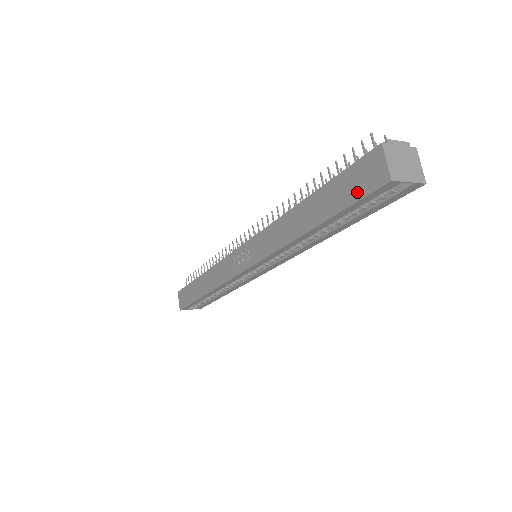
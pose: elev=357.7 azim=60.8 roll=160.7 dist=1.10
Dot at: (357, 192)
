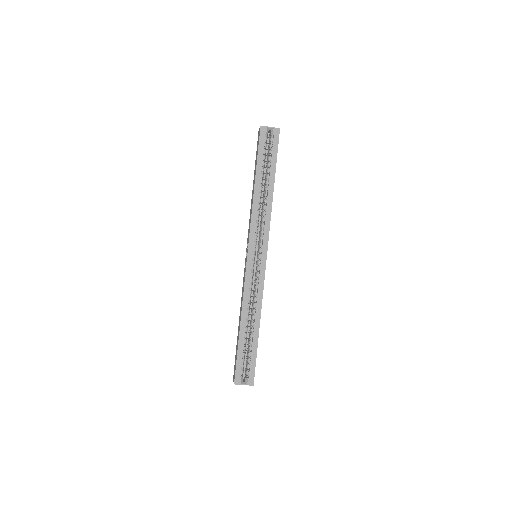
Dot at: (258, 146)
